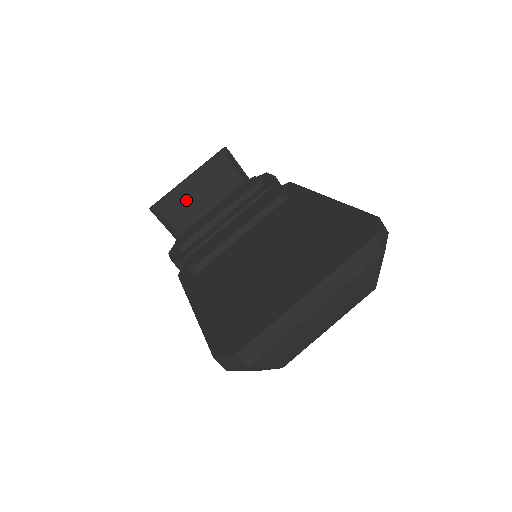
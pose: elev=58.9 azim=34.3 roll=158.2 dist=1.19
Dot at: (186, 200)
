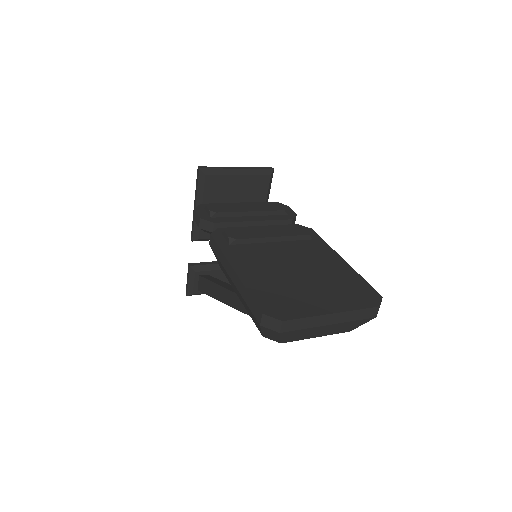
Dot at: (226, 181)
